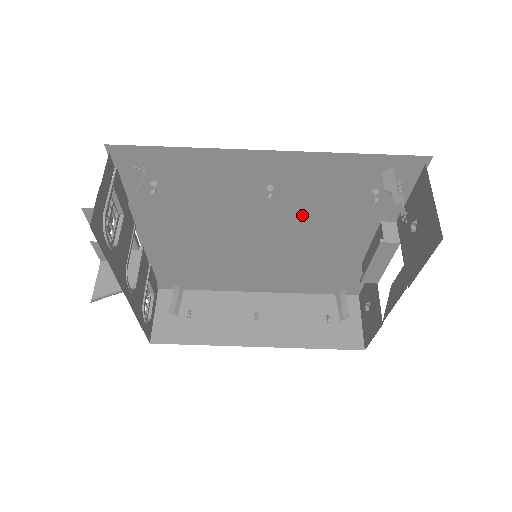
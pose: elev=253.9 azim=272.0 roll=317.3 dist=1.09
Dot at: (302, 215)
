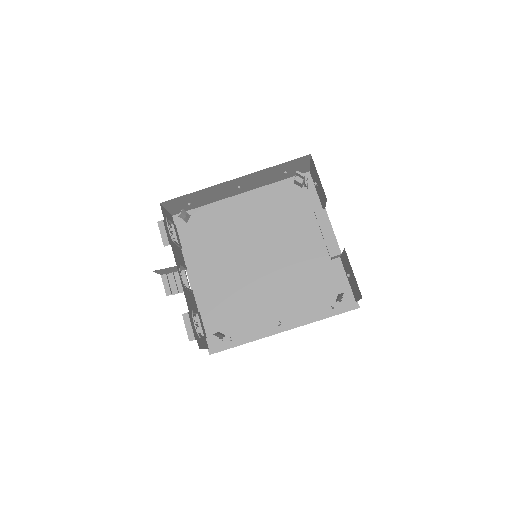
Dot at: (273, 227)
